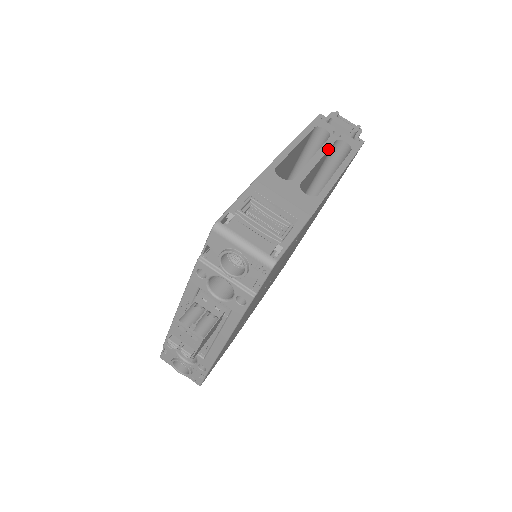
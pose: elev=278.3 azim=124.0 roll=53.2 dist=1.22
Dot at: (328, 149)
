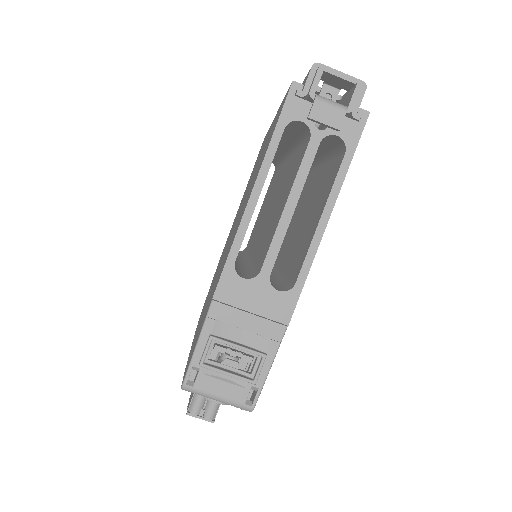
Dot at: (307, 174)
